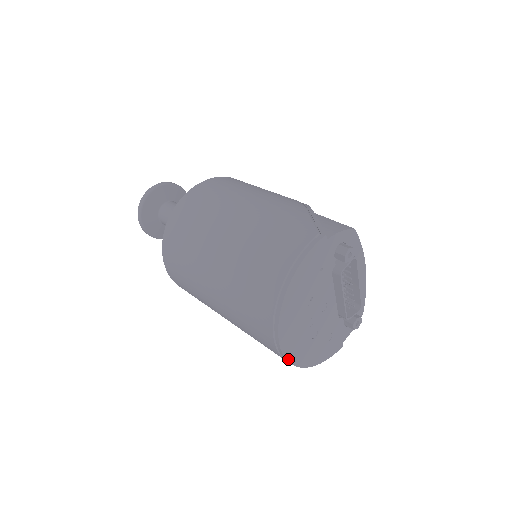
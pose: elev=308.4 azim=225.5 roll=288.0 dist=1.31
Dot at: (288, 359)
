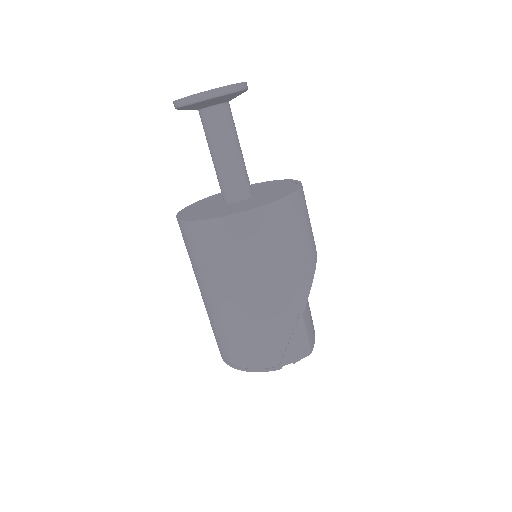
Dot at: occluded
